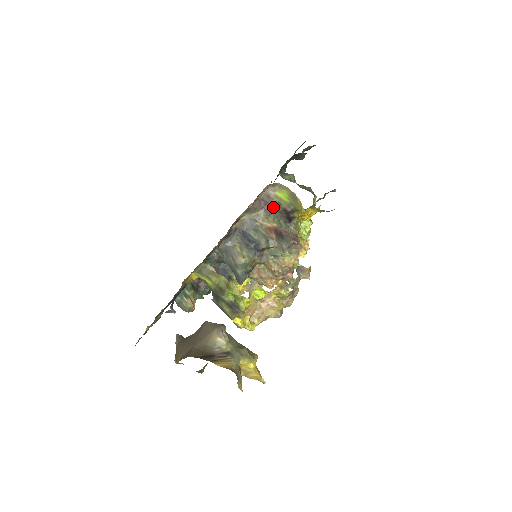
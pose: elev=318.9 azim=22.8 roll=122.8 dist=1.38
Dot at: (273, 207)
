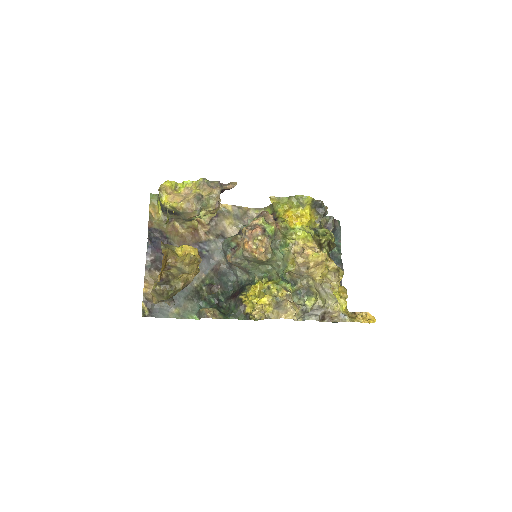
Dot at: occluded
